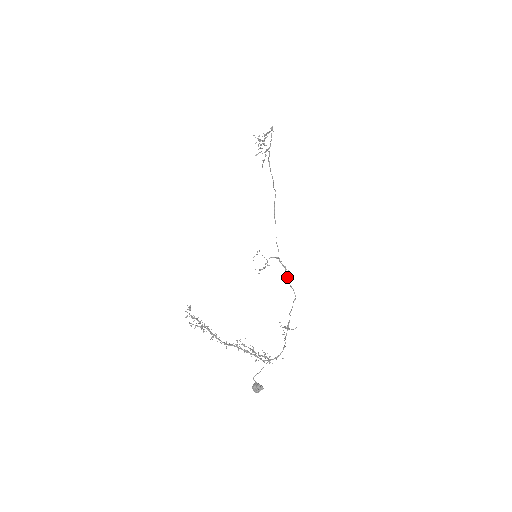
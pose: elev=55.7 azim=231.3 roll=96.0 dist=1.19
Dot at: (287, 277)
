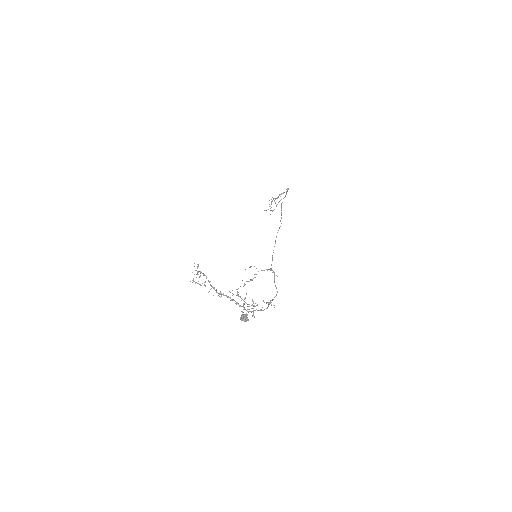
Dot at: (274, 279)
